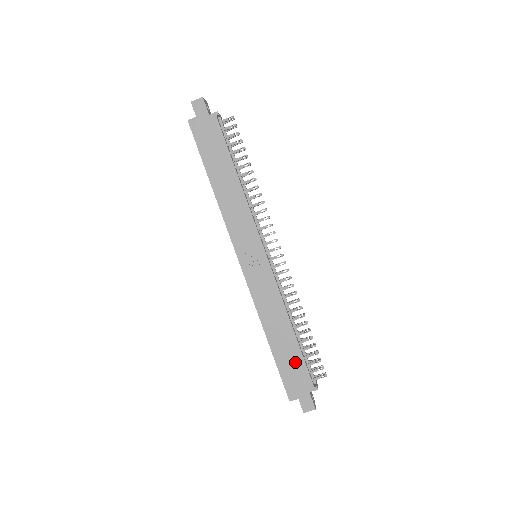
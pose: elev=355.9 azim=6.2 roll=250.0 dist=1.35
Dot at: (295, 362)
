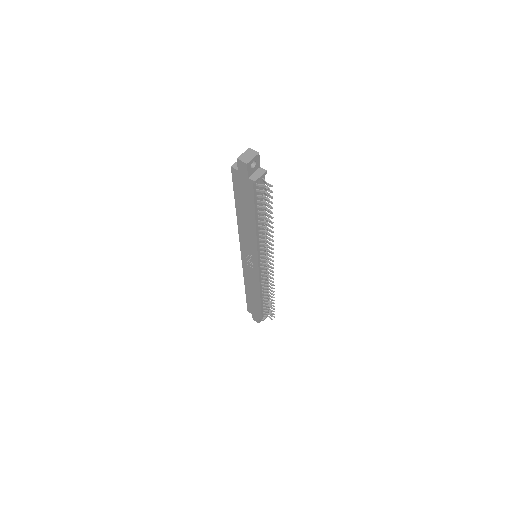
Dot at: (256, 306)
